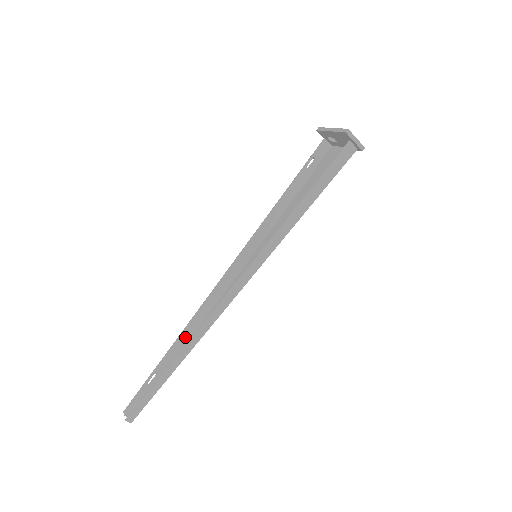
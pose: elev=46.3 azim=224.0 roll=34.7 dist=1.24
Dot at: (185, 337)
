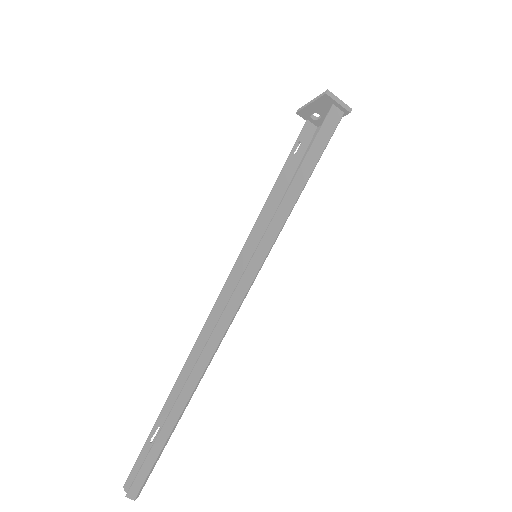
Dot at: (188, 372)
